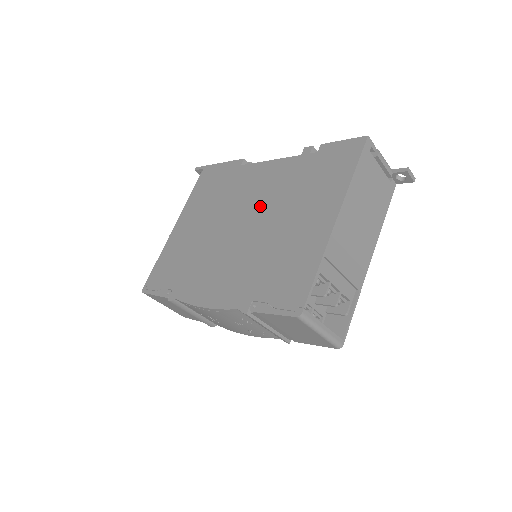
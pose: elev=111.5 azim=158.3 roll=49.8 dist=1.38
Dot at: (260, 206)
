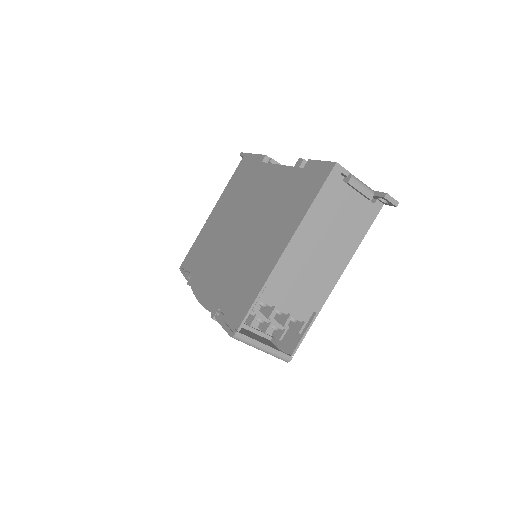
Dot at: (254, 214)
